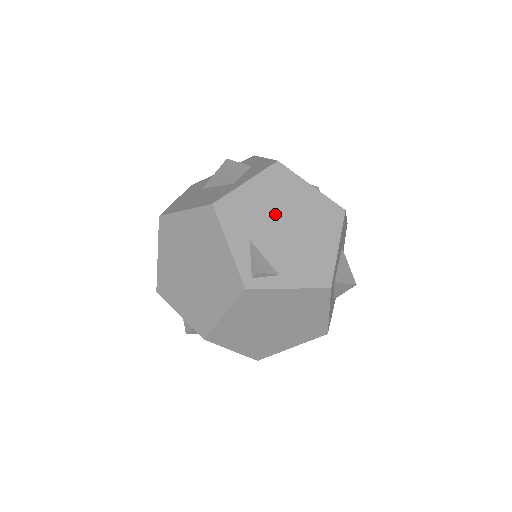
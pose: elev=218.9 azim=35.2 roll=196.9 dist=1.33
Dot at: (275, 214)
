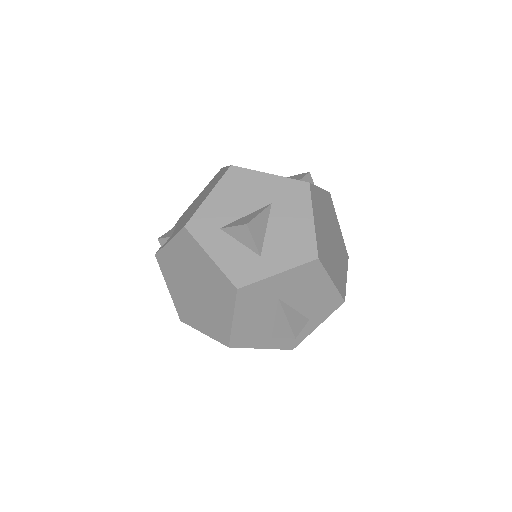
Dot at: occluded
